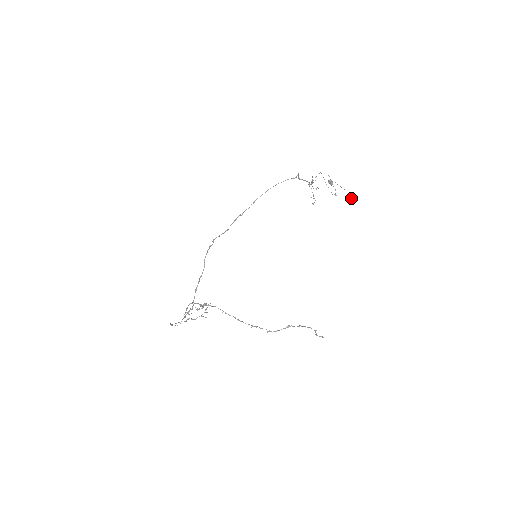
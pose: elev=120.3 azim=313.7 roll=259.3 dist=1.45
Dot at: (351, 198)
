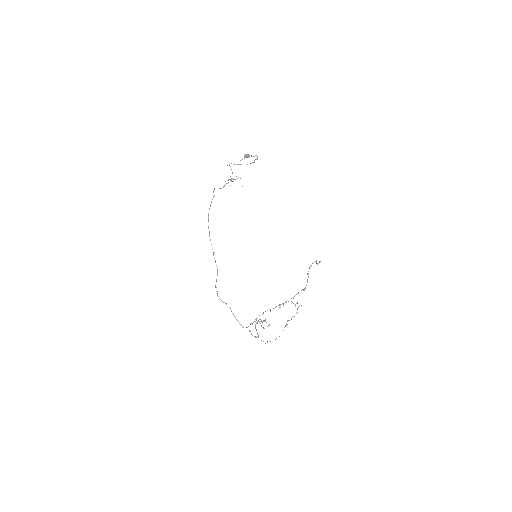
Dot at: occluded
